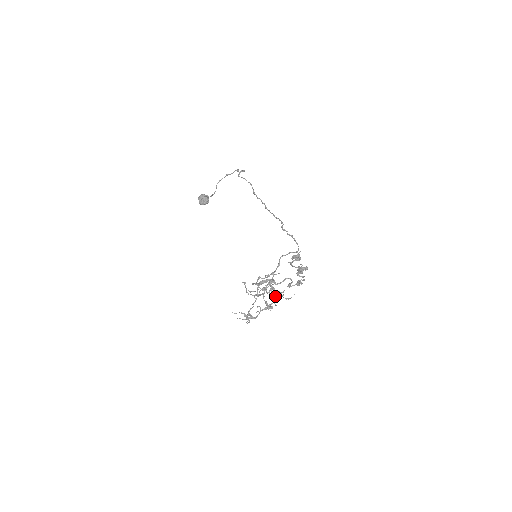
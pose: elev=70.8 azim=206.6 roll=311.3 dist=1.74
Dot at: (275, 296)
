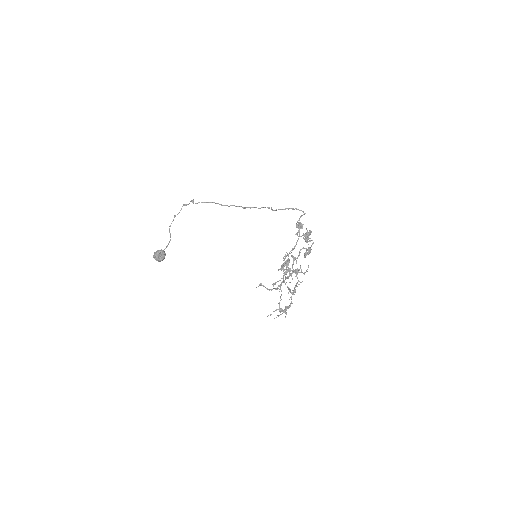
Dot at: (295, 276)
